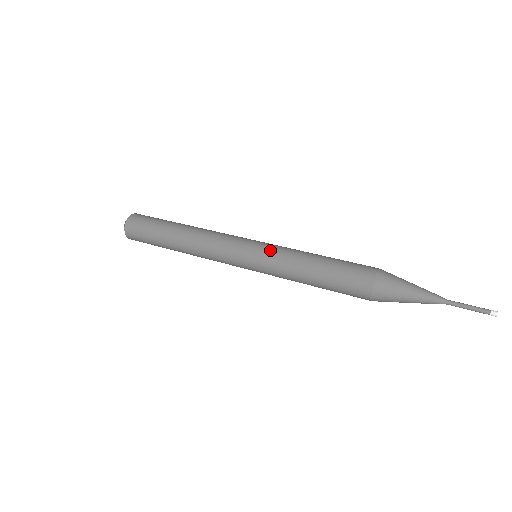
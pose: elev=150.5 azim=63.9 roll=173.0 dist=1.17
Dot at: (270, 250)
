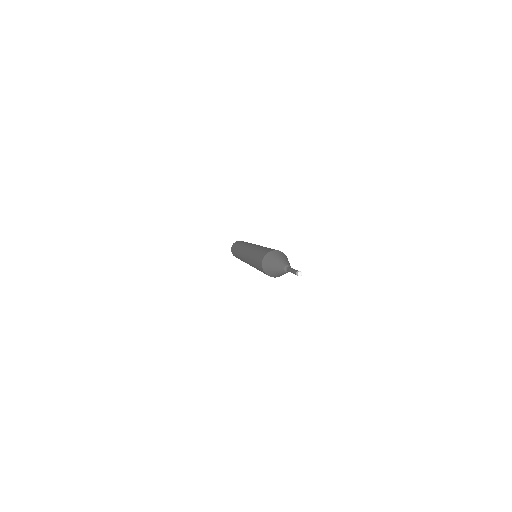
Dot at: (255, 246)
